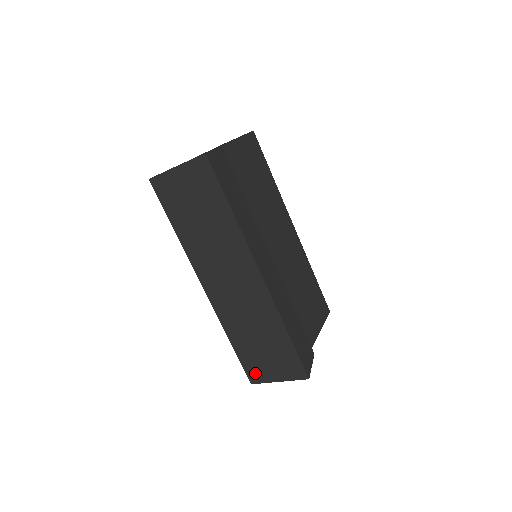
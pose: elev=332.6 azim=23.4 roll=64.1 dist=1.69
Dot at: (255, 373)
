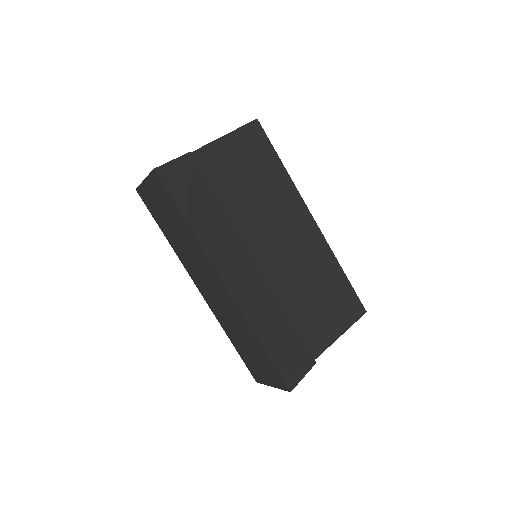
Dot at: (255, 373)
